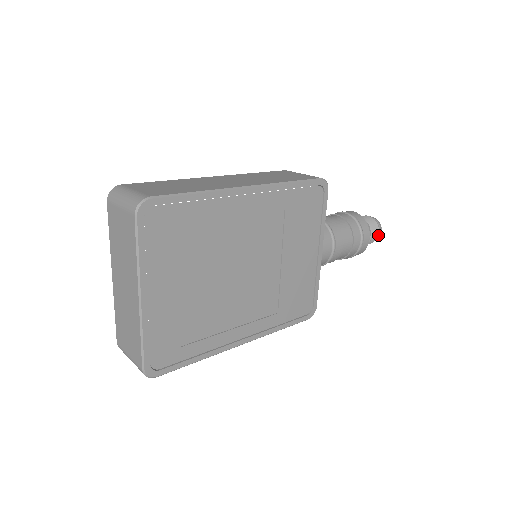
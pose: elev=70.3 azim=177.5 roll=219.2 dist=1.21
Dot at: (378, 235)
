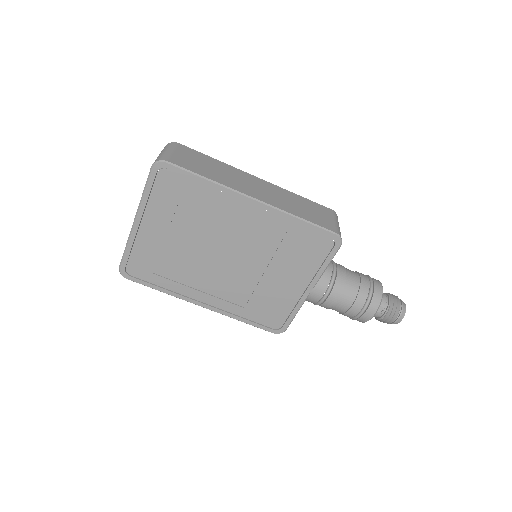
Dot at: (395, 321)
